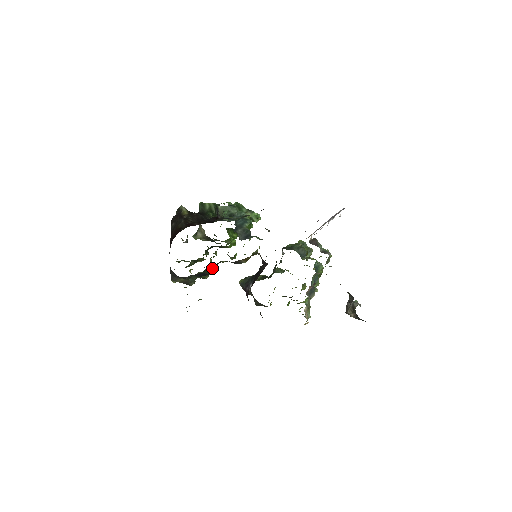
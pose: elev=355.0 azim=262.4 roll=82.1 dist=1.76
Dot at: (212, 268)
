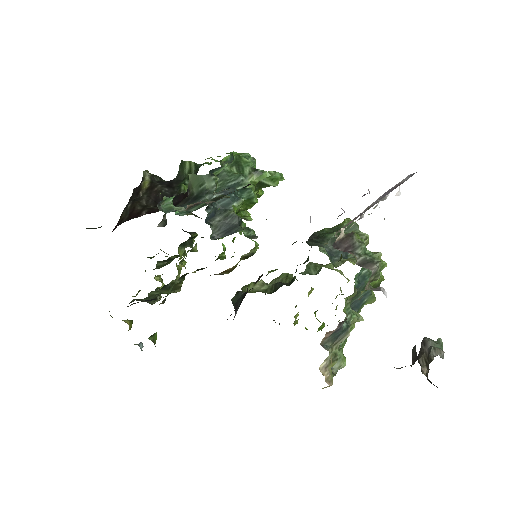
Dot at: (174, 283)
